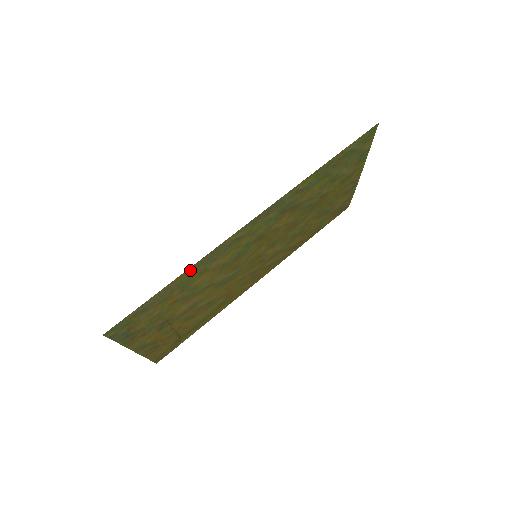
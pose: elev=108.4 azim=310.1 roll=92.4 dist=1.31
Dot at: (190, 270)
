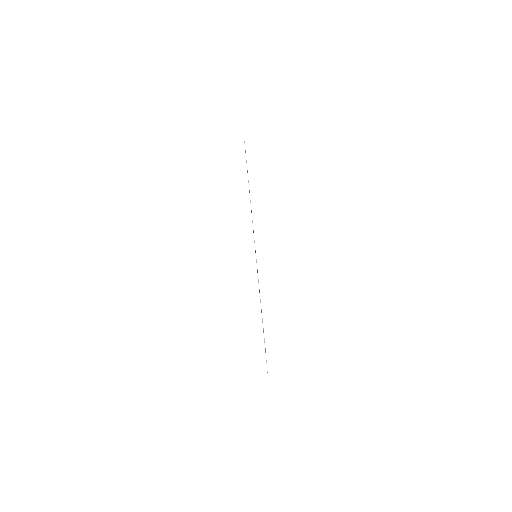
Dot at: occluded
